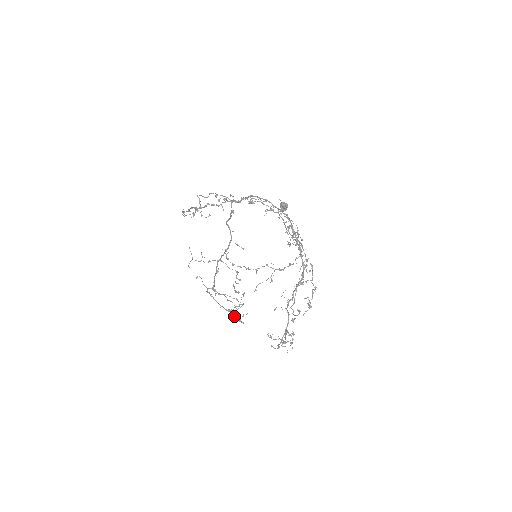
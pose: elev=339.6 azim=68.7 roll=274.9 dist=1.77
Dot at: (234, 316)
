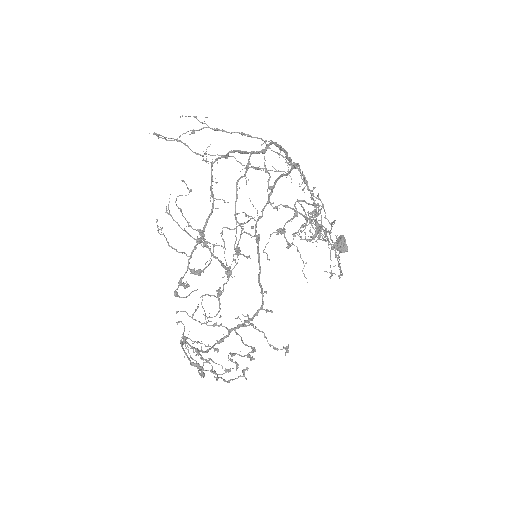
Dot at: (185, 343)
